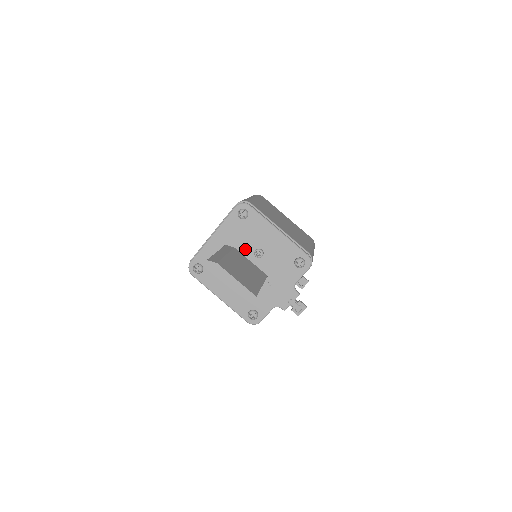
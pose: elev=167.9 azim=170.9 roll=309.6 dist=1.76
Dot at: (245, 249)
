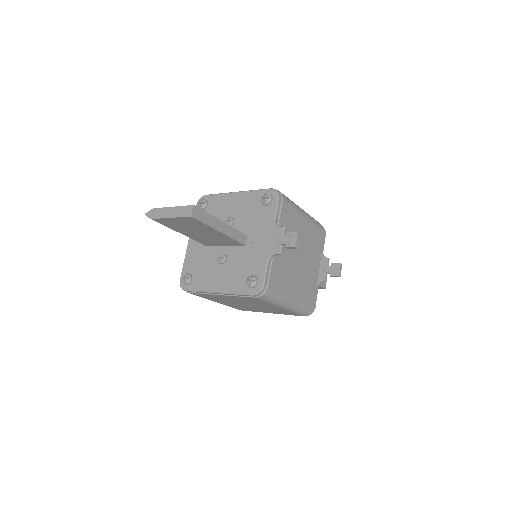
Dot at: occluded
